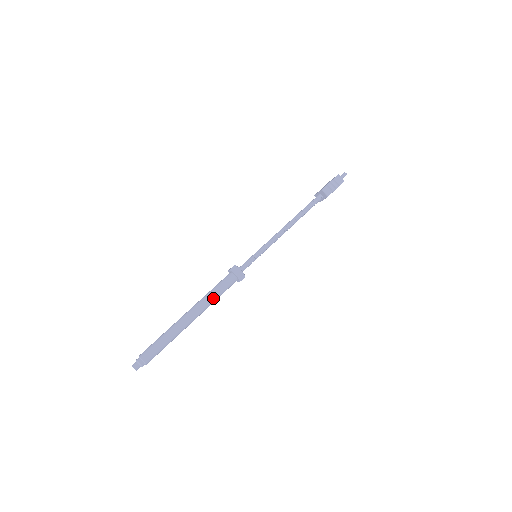
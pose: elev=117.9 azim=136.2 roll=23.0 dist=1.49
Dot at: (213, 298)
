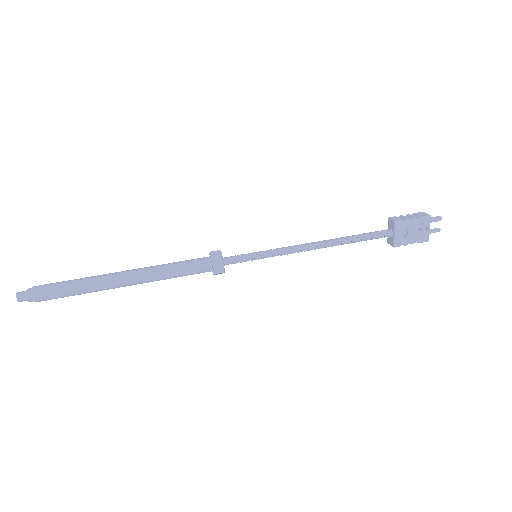
Dot at: (165, 266)
